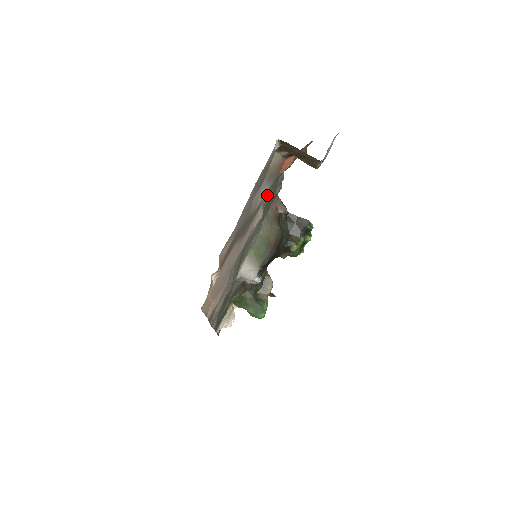
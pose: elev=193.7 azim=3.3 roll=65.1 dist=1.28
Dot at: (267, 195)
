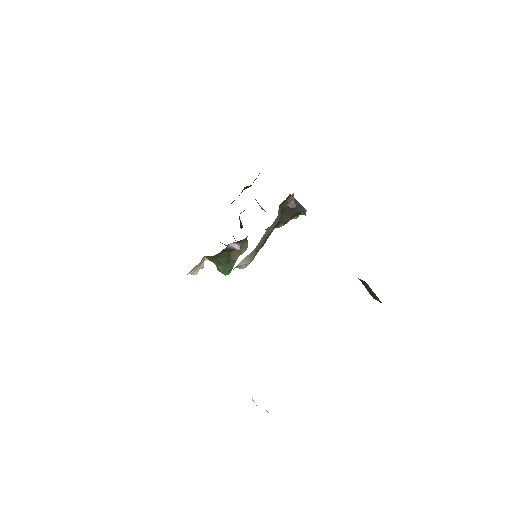
Dot at: occluded
